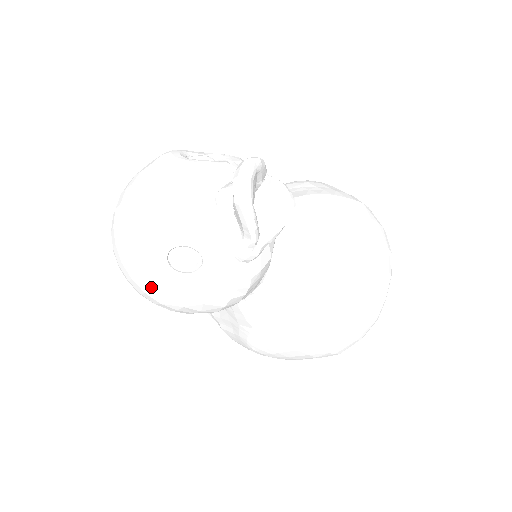
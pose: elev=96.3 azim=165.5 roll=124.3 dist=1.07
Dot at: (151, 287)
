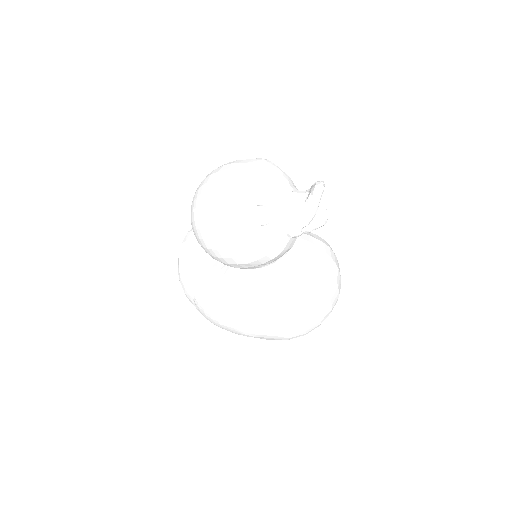
Dot at: (228, 223)
